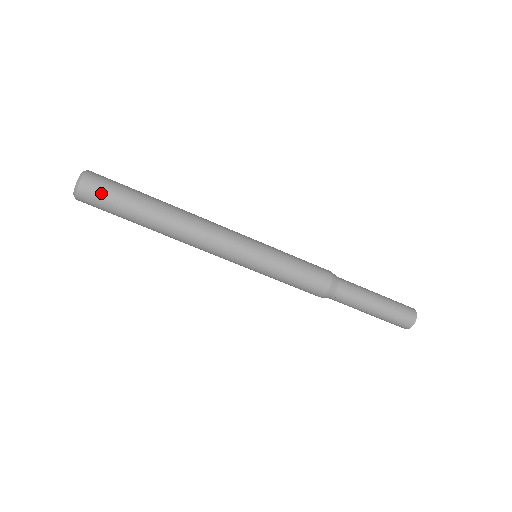
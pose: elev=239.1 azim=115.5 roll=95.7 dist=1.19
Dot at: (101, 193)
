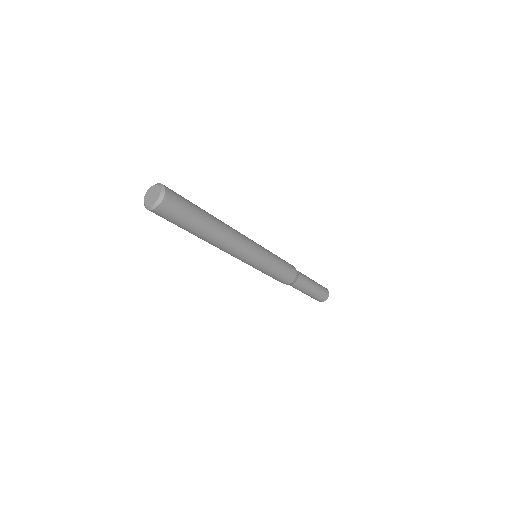
Dot at: (167, 218)
